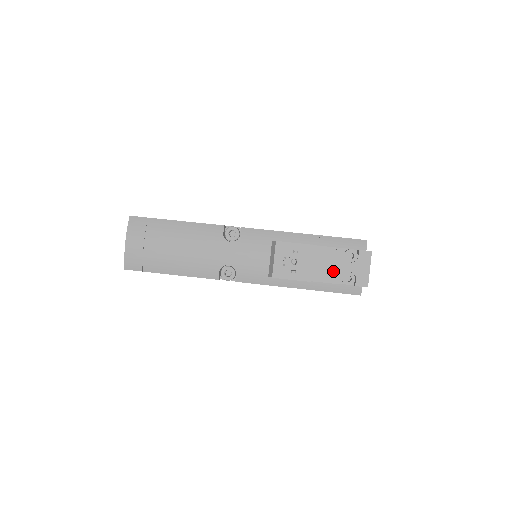
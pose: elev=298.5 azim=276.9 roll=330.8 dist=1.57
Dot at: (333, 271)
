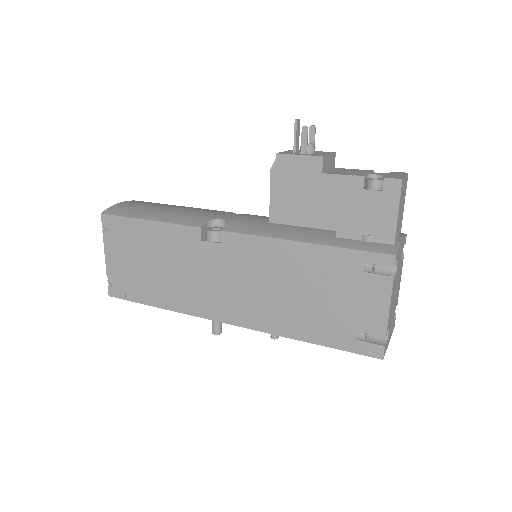
Dot at: (355, 173)
